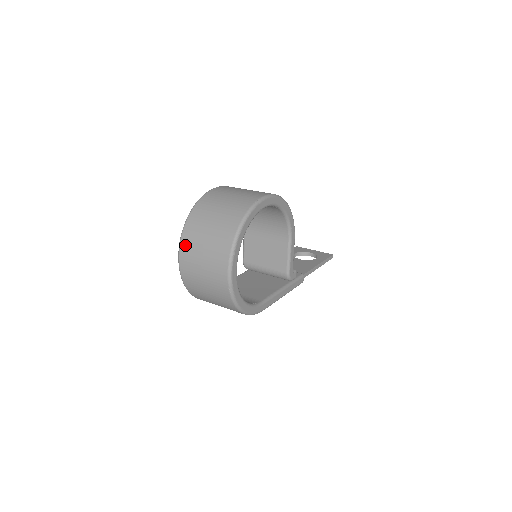
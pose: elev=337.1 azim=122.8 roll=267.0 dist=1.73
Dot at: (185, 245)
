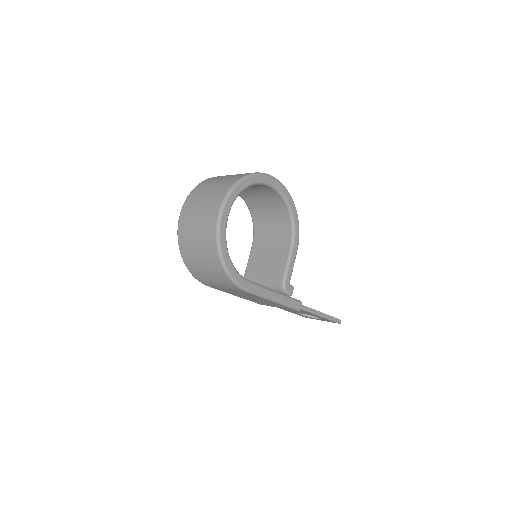
Dot at: (191, 198)
